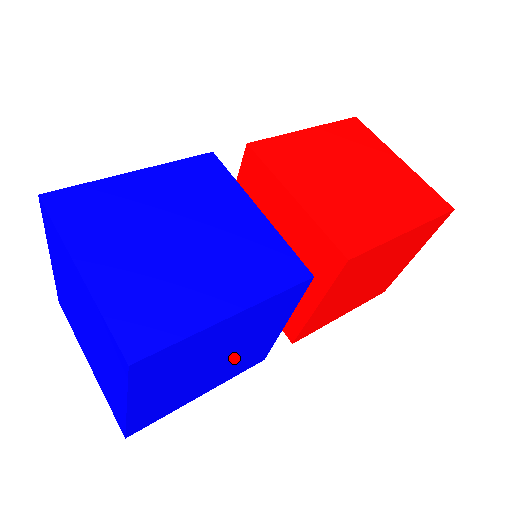
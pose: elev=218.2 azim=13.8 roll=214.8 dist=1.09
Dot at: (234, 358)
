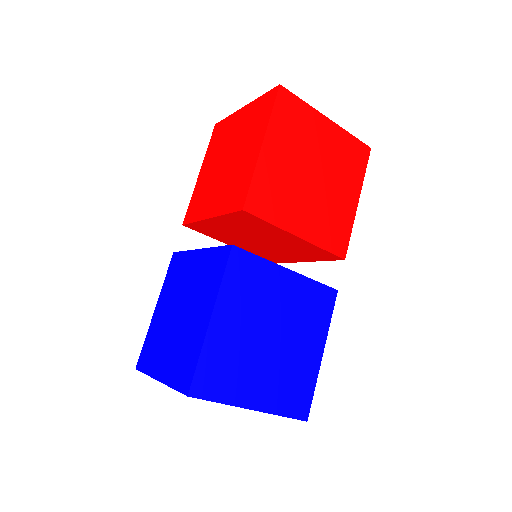
Dot at: occluded
